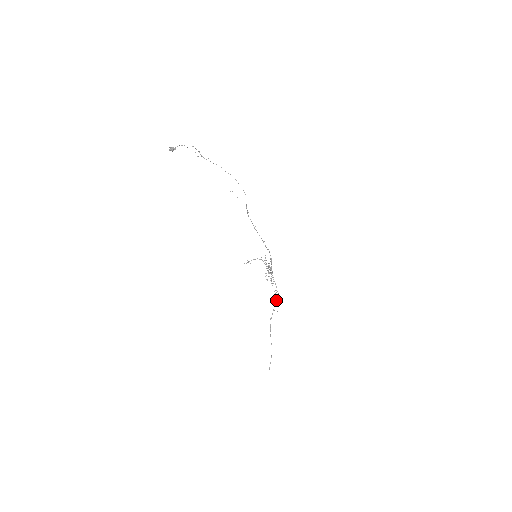
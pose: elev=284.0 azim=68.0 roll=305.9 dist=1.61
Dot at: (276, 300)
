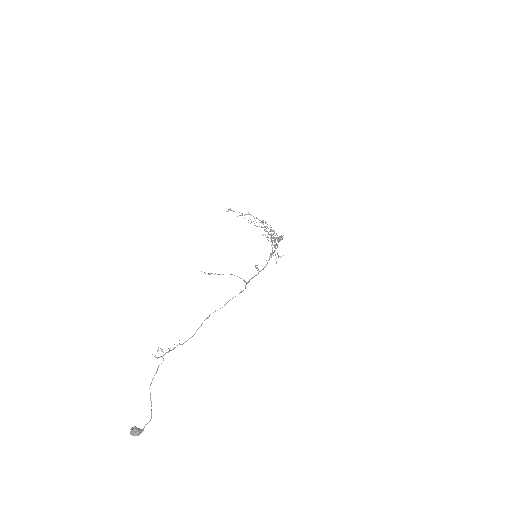
Dot at: occluded
